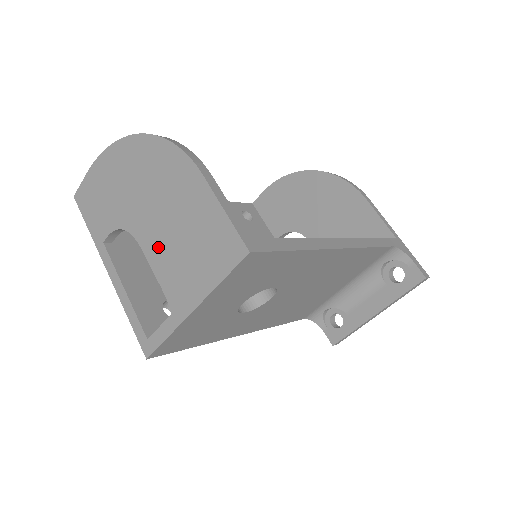
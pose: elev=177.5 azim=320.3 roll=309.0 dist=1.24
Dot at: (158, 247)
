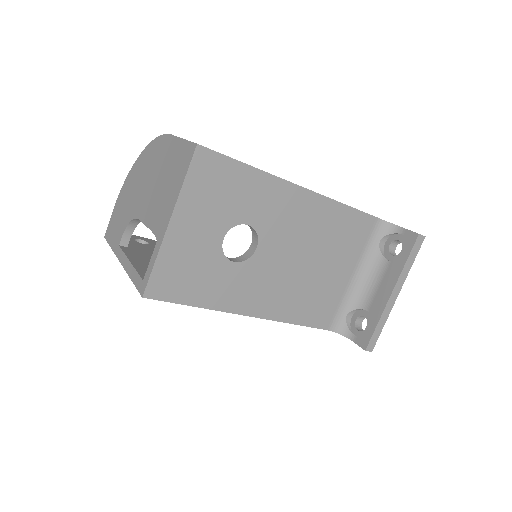
Dot at: (149, 206)
